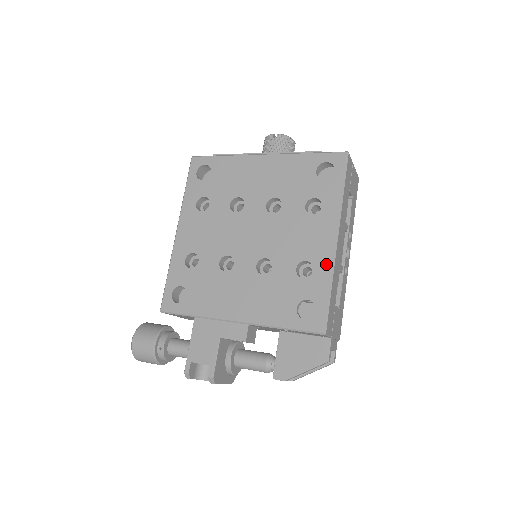
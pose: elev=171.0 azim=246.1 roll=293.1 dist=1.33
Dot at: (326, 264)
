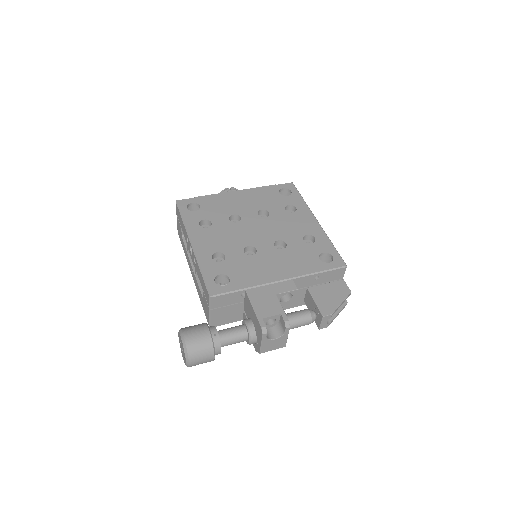
Dot at: (321, 233)
